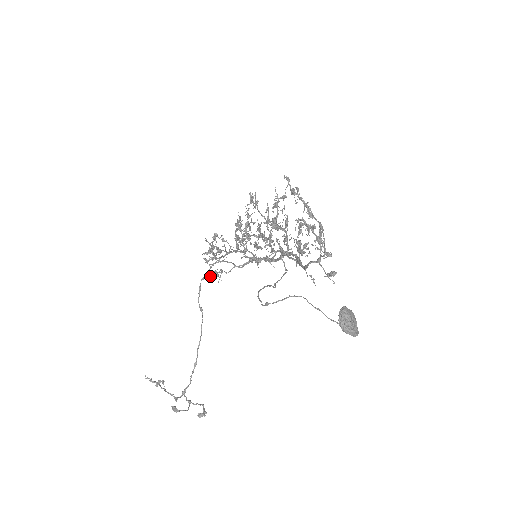
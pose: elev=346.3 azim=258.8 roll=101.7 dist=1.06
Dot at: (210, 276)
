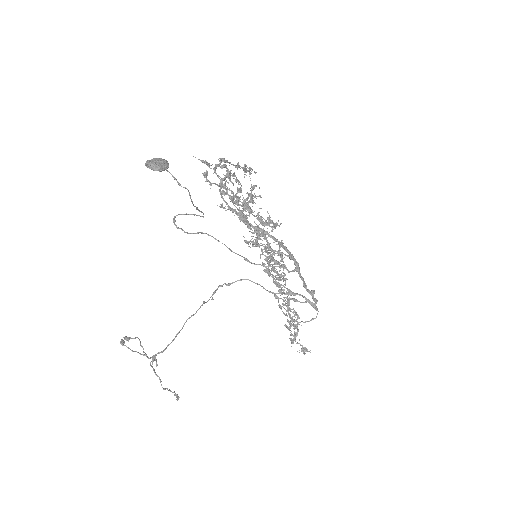
Dot at: occluded
